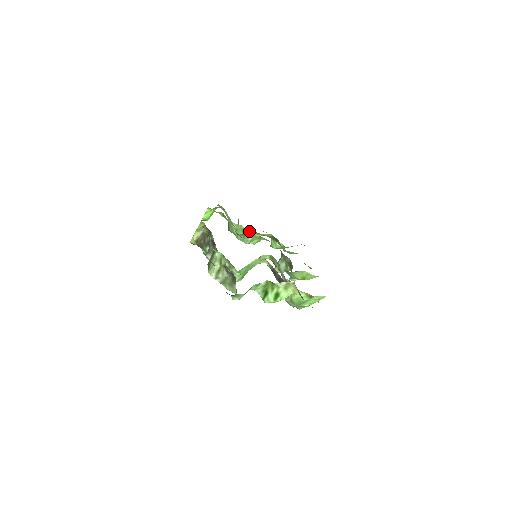
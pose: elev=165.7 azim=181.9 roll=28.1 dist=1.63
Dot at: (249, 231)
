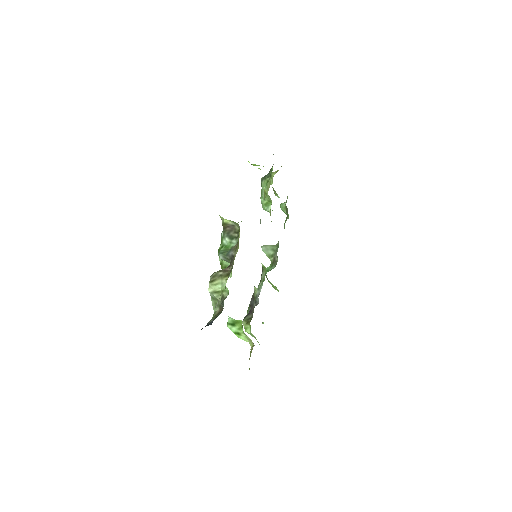
Dot at: (275, 191)
